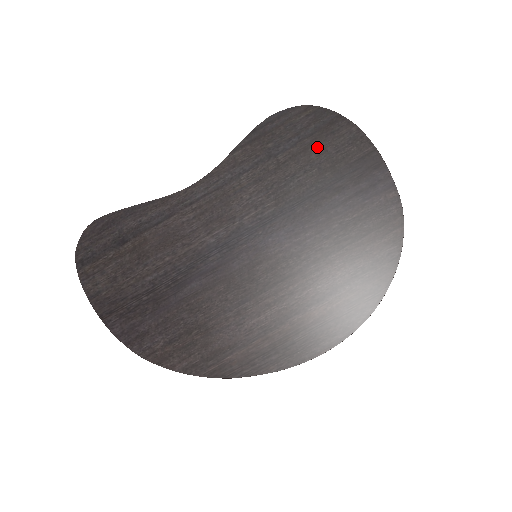
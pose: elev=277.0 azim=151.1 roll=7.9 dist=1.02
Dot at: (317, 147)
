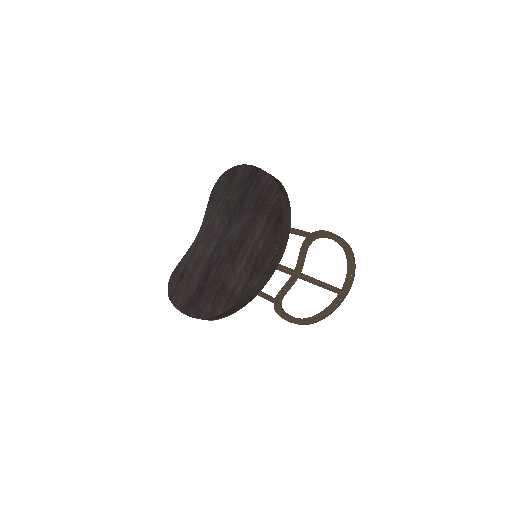
Dot at: (233, 184)
